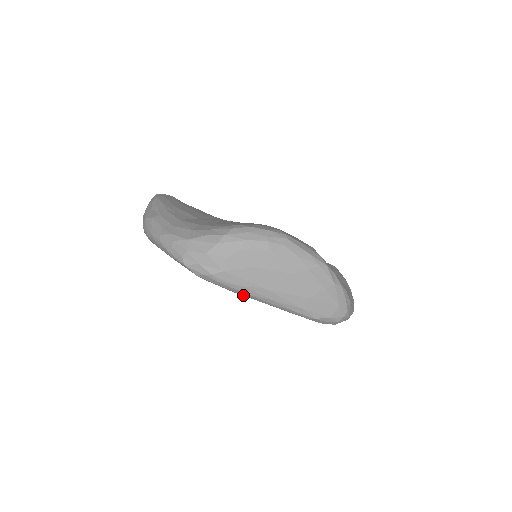
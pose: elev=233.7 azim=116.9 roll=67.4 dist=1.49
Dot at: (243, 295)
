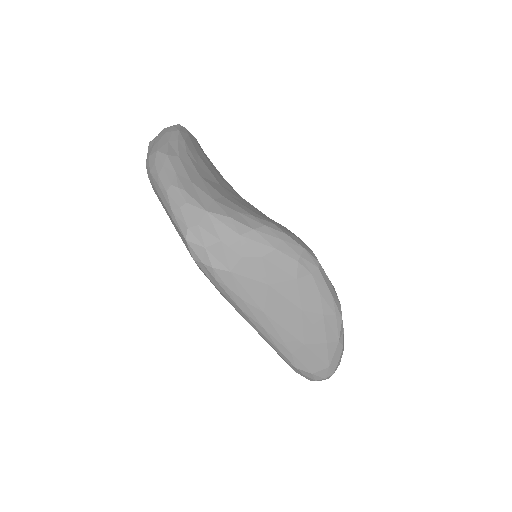
Dot at: (233, 306)
